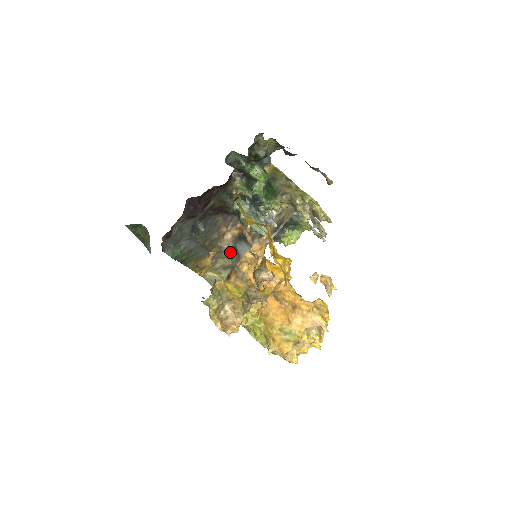
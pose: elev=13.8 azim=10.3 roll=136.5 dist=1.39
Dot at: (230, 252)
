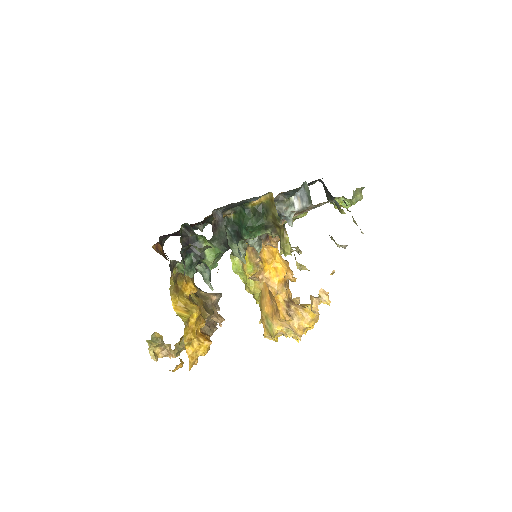
Dot at: occluded
